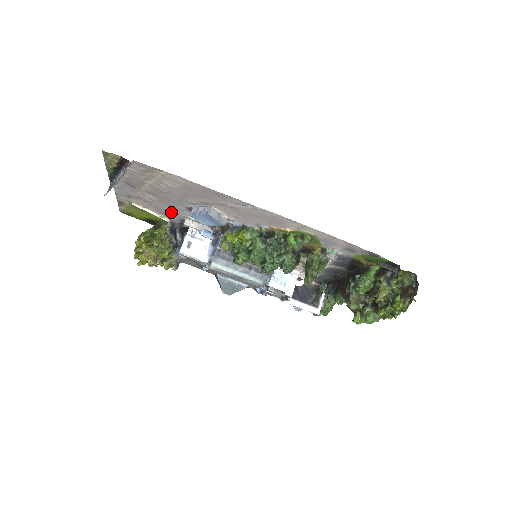
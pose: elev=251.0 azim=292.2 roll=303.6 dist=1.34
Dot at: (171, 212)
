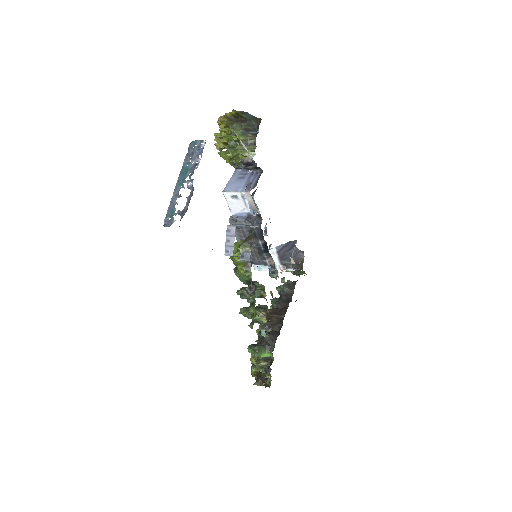
Dot at: occluded
